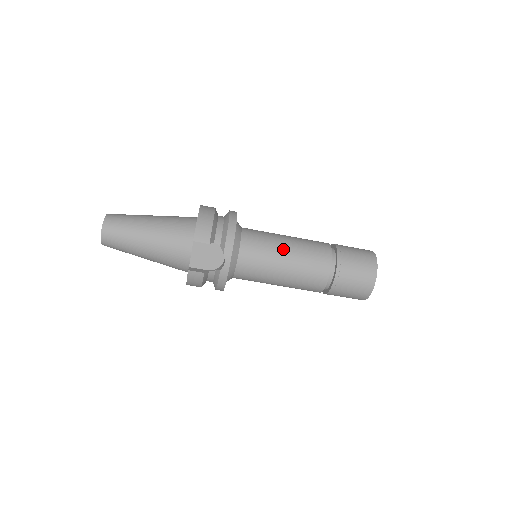
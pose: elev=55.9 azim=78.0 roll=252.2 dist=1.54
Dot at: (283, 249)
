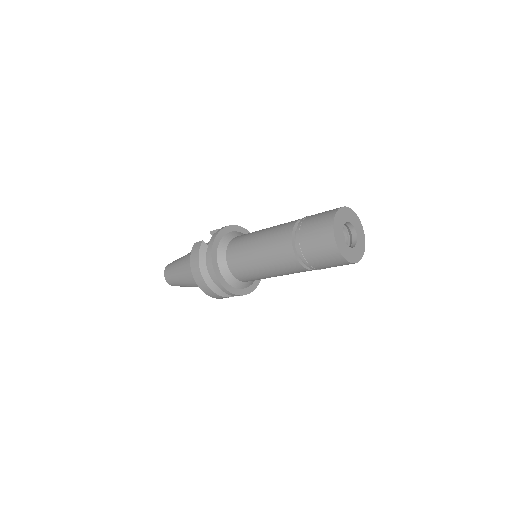
Dot at: occluded
